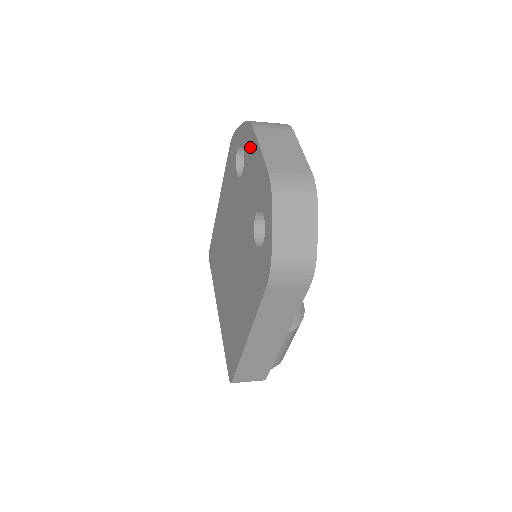
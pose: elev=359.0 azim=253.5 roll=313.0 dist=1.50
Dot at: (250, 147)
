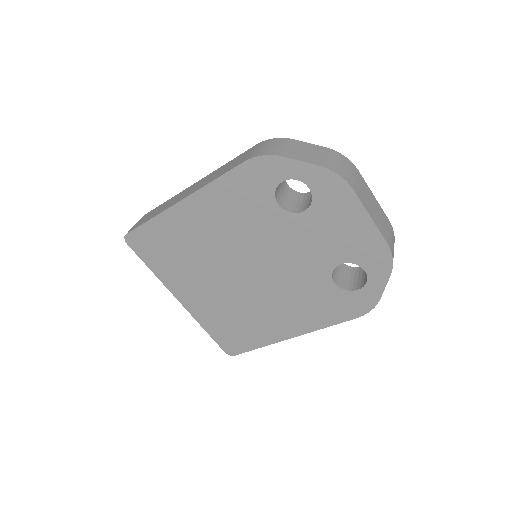
Dot at: (338, 202)
